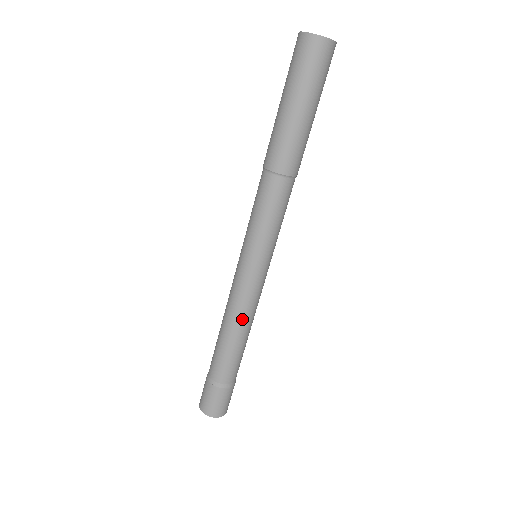
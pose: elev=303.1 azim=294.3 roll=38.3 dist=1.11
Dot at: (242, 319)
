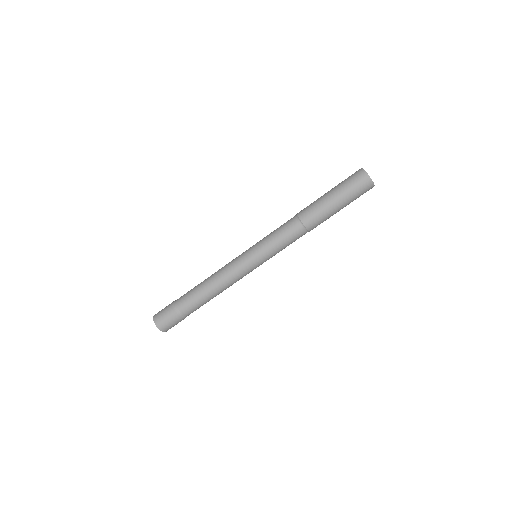
Dot at: (222, 282)
